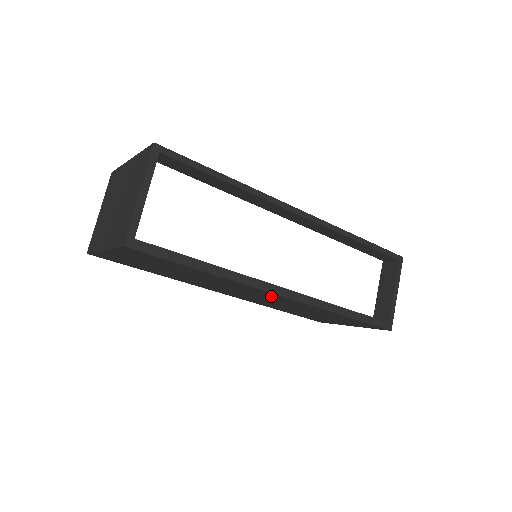
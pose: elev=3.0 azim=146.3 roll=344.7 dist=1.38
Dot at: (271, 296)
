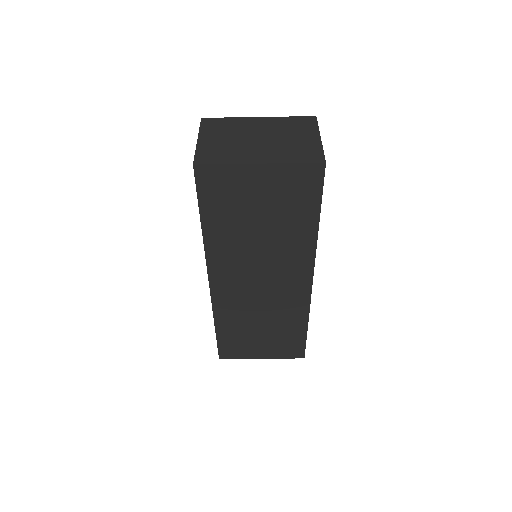
Dot at: (293, 282)
